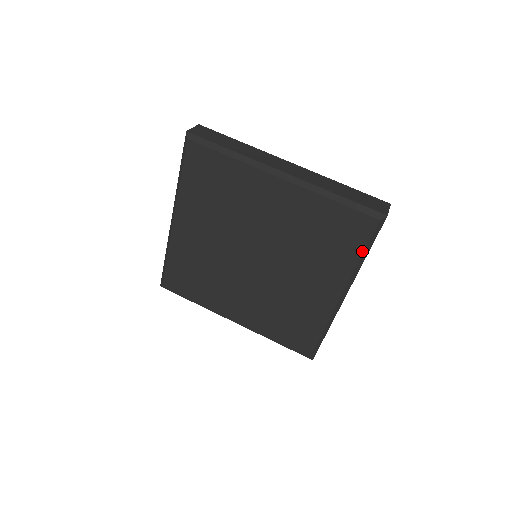
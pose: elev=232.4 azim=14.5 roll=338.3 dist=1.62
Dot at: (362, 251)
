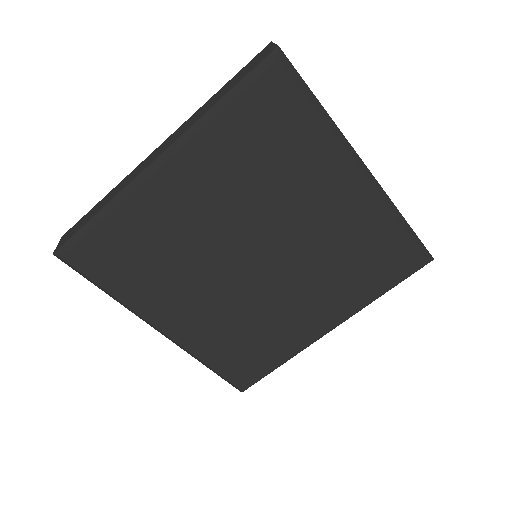
Dot at: (312, 109)
